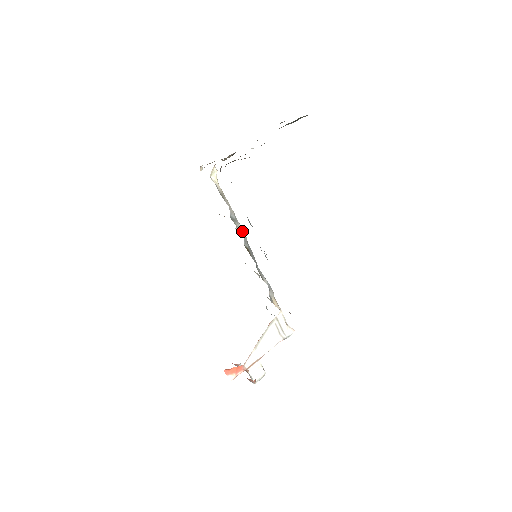
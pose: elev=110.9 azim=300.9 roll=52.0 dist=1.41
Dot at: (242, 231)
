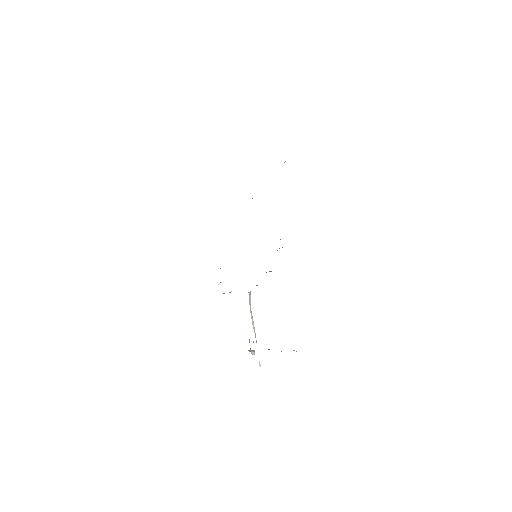
Dot at: occluded
